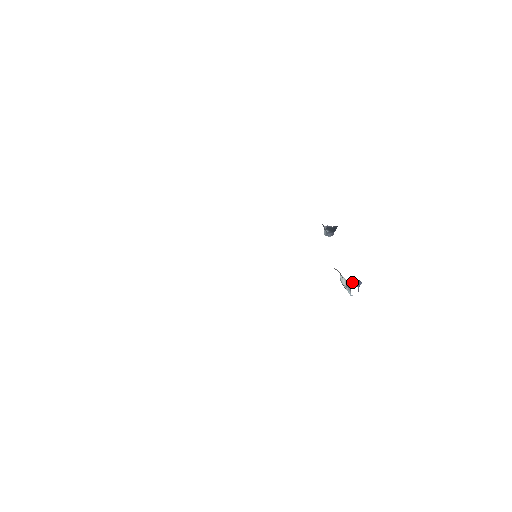
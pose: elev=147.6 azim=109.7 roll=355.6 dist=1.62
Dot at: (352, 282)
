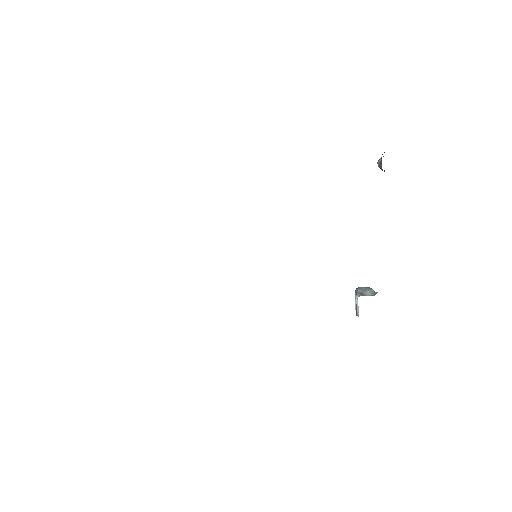
Dot at: occluded
